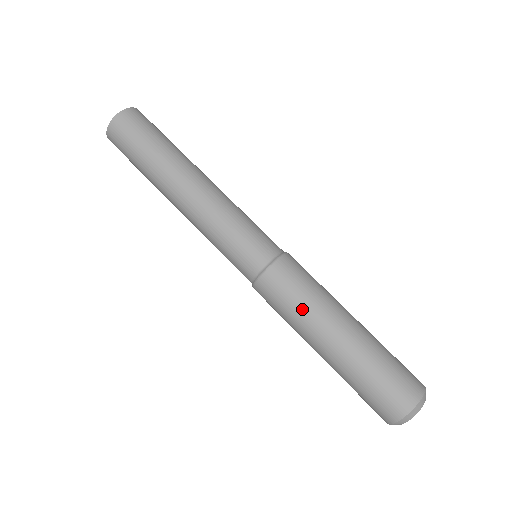
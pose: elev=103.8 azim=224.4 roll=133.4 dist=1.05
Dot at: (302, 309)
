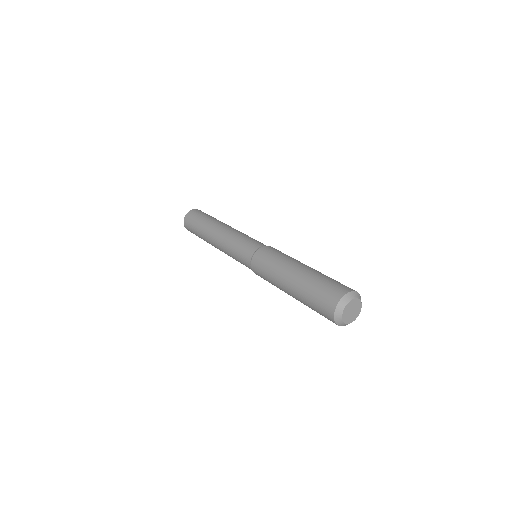
Dot at: (281, 258)
